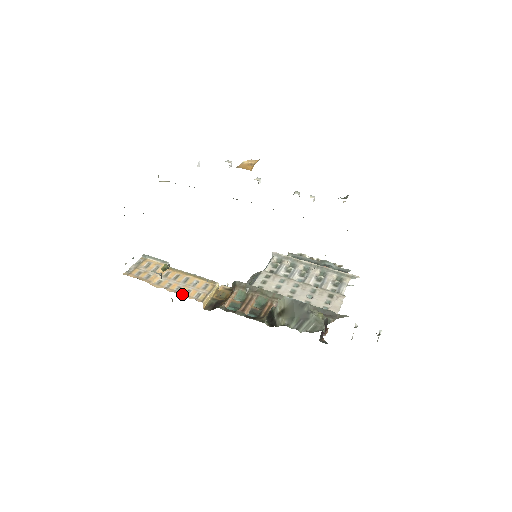
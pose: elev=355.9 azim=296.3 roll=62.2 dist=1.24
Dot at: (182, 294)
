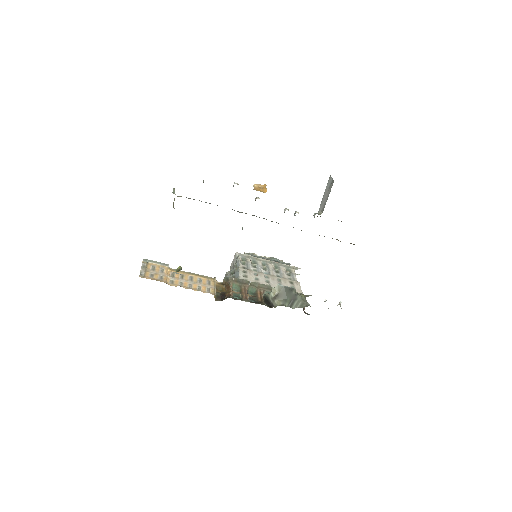
Dot at: (197, 290)
